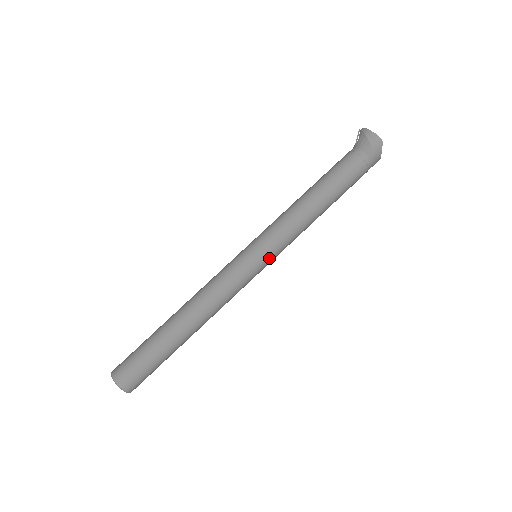
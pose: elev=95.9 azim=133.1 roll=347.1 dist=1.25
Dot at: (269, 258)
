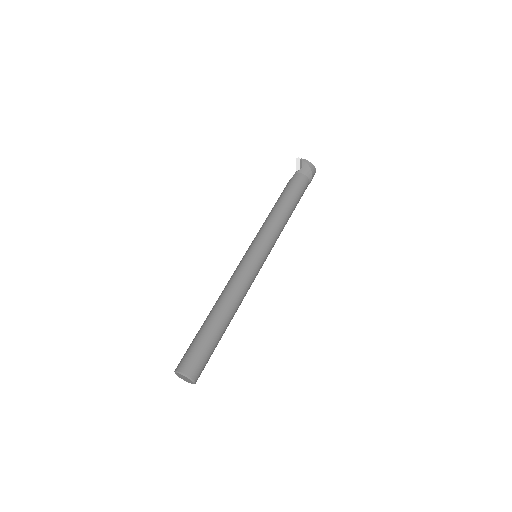
Dot at: occluded
